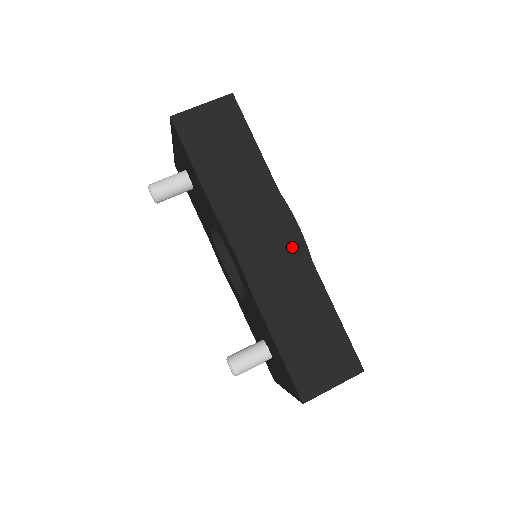
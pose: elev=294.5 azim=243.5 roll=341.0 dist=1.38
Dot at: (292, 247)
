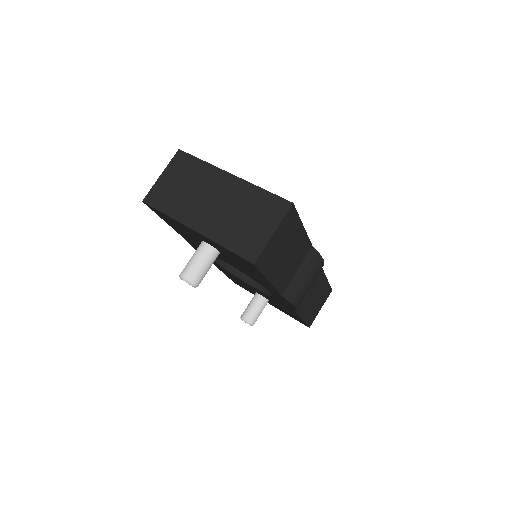
Dot at: (318, 273)
